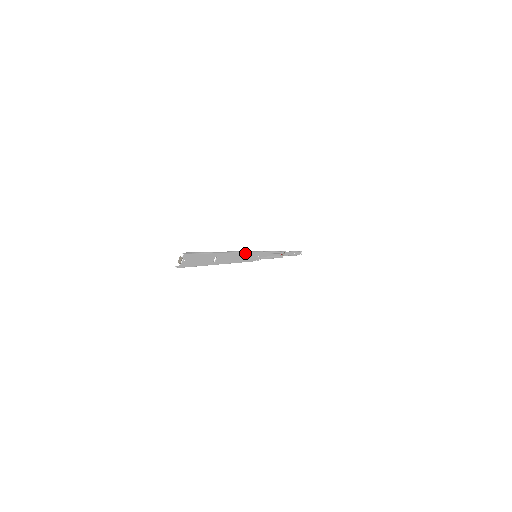
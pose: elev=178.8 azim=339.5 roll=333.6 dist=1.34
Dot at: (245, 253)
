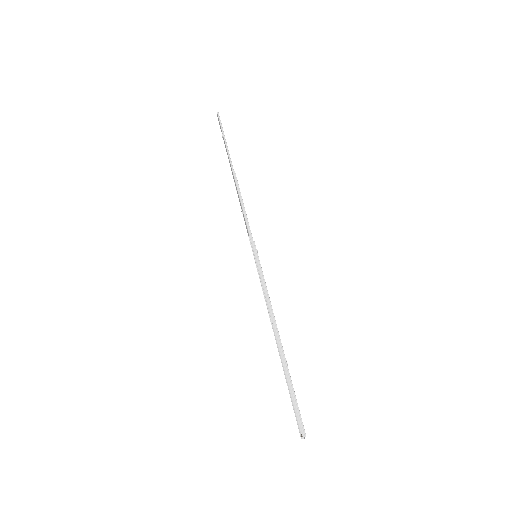
Dot at: (267, 290)
